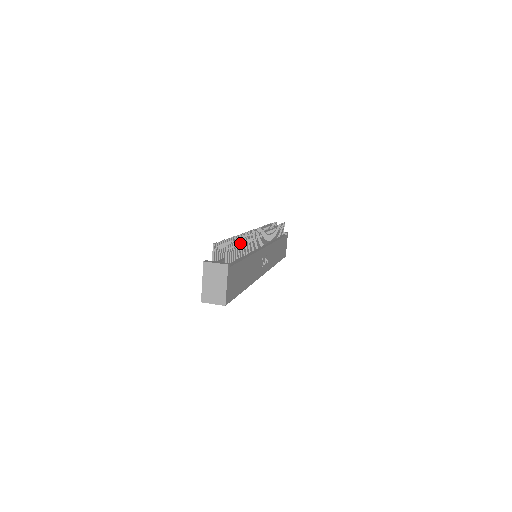
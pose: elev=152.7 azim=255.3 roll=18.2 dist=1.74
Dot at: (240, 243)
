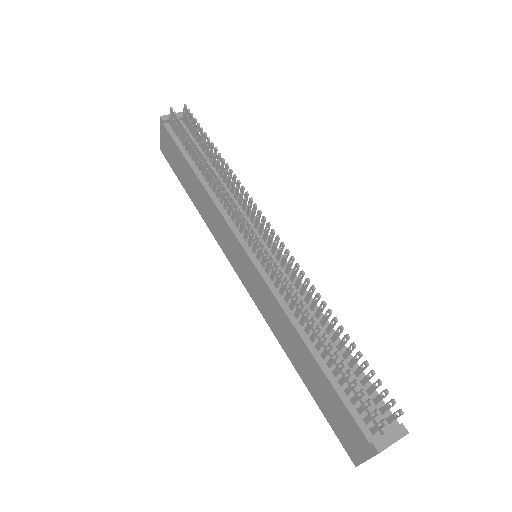
Dot at: occluded
